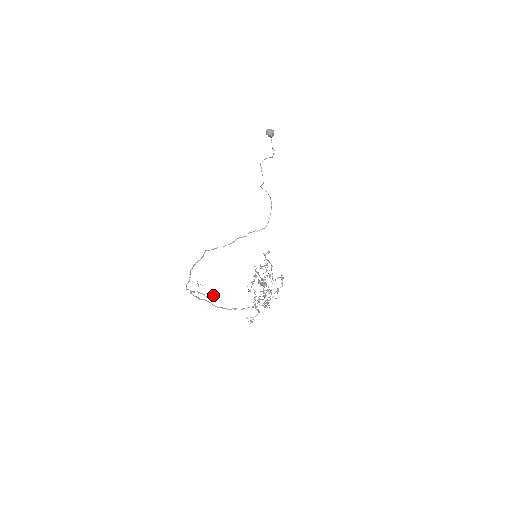
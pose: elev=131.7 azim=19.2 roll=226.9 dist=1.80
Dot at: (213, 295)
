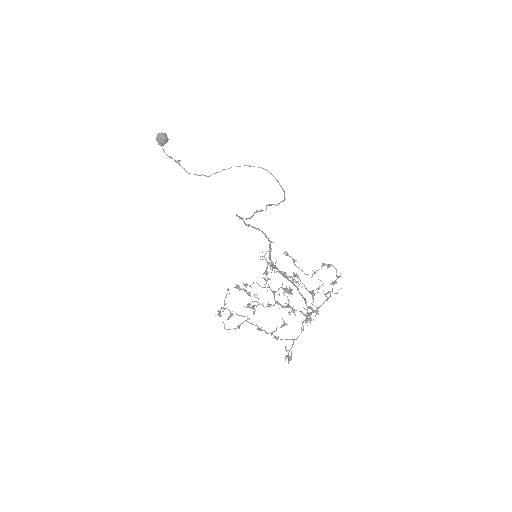
Dot at: occluded
